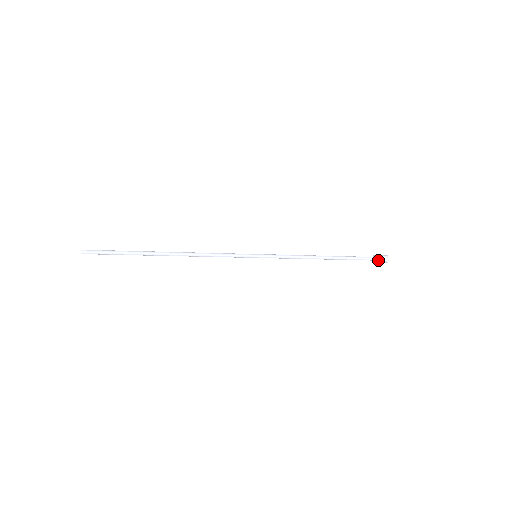
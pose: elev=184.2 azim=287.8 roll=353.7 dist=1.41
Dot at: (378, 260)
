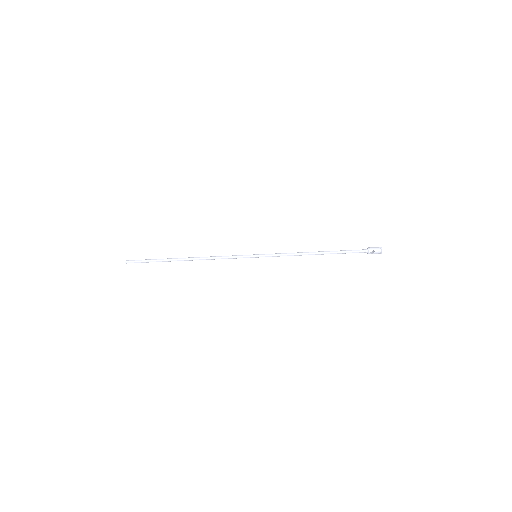
Dot at: (373, 251)
